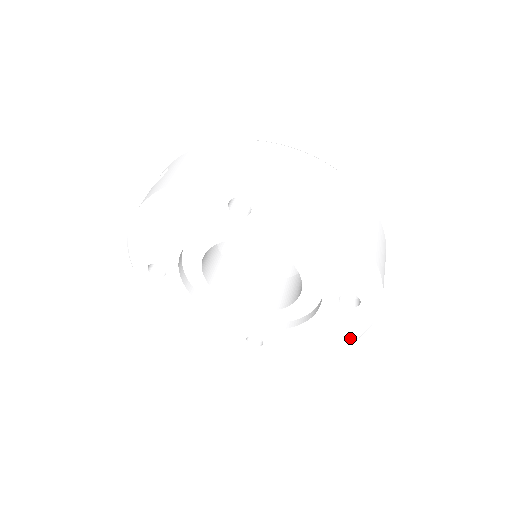
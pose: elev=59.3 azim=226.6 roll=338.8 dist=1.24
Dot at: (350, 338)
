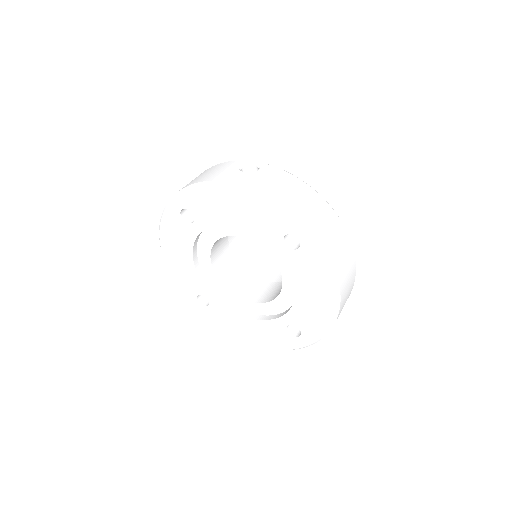
Dot at: (269, 346)
